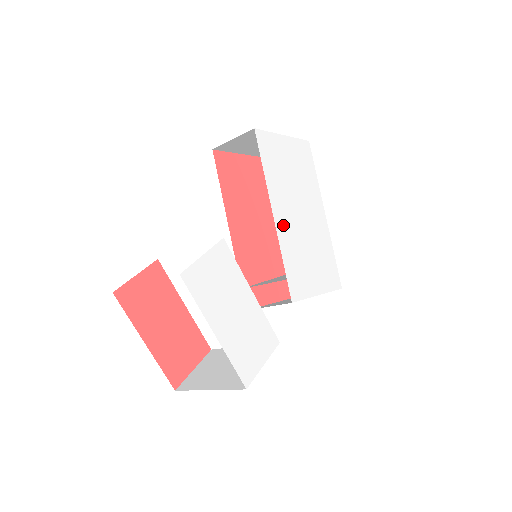
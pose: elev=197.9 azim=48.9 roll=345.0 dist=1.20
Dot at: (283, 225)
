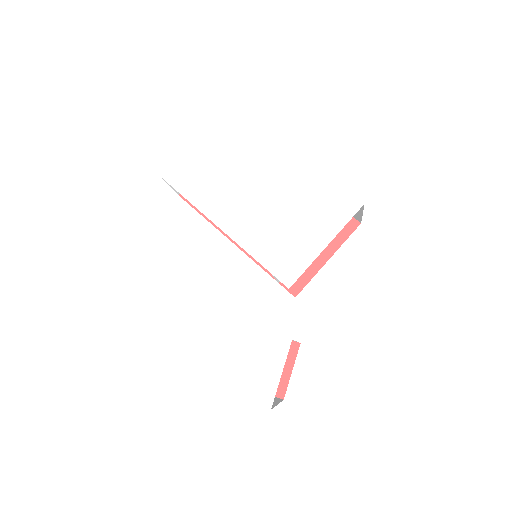
Dot at: (237, 225)
